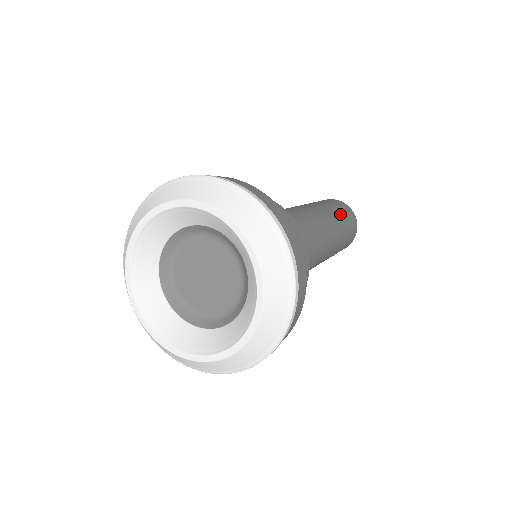
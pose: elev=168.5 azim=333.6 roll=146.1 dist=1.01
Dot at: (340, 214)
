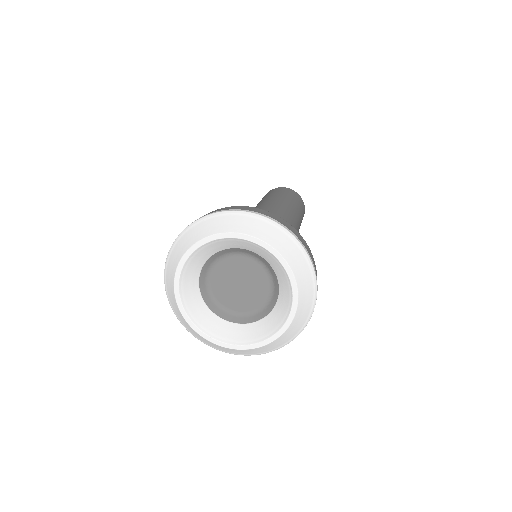
Dot at: (290, 198)
